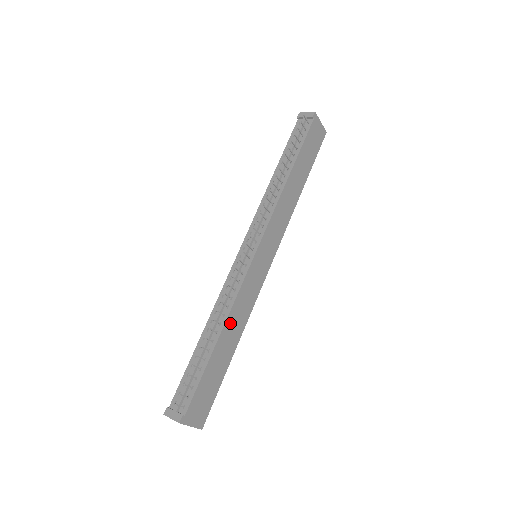
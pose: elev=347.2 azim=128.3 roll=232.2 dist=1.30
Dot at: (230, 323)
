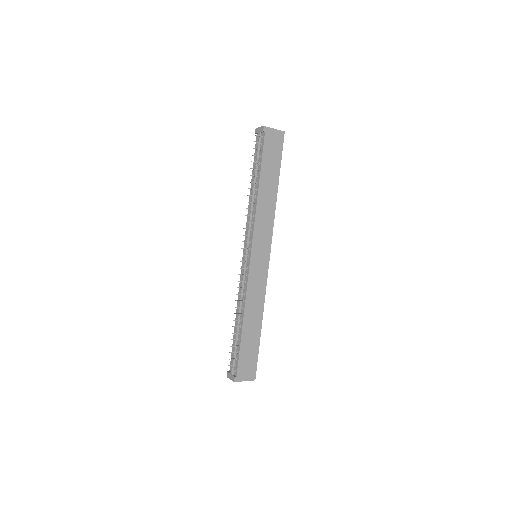
Dot at: (249, 311)
